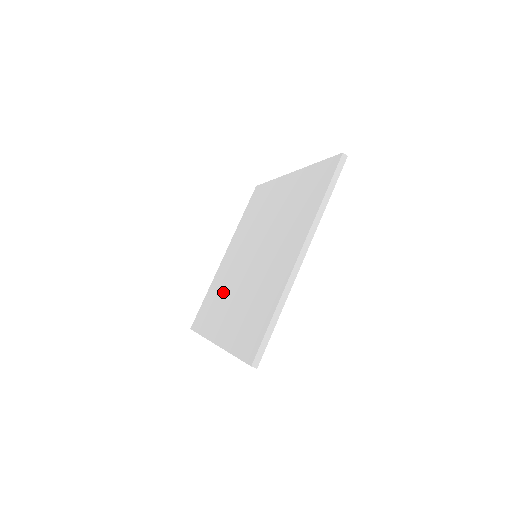
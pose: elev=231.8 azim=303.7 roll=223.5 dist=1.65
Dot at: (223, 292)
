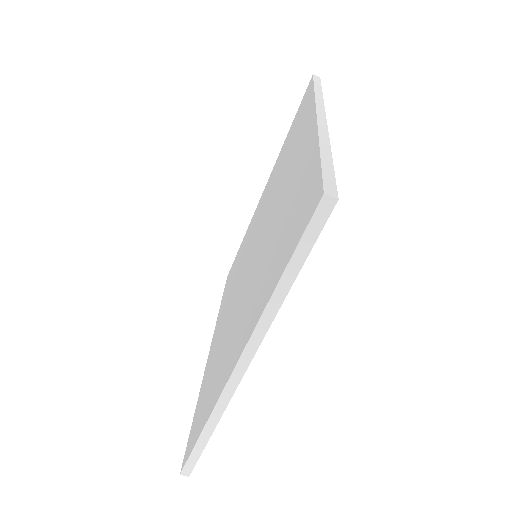
Dot at: (222, 346)
